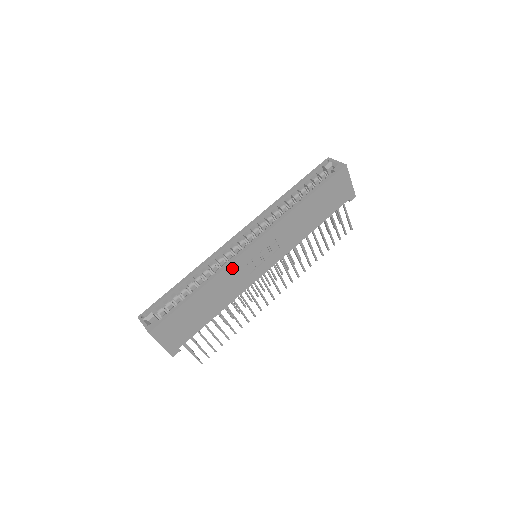
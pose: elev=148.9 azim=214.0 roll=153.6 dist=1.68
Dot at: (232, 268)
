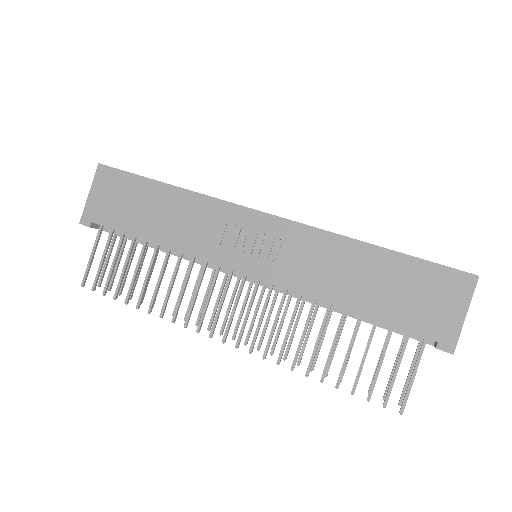
Dot at: (218, 209)
